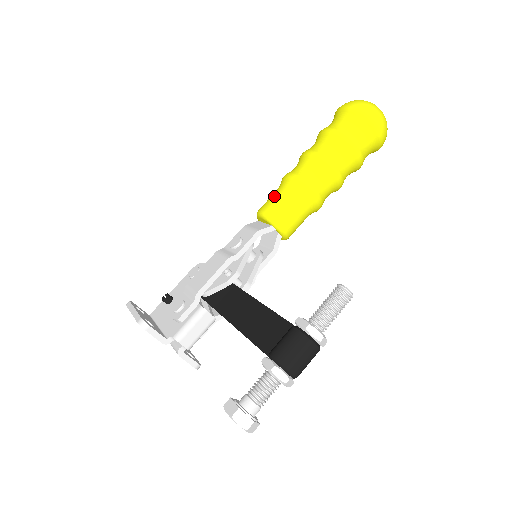
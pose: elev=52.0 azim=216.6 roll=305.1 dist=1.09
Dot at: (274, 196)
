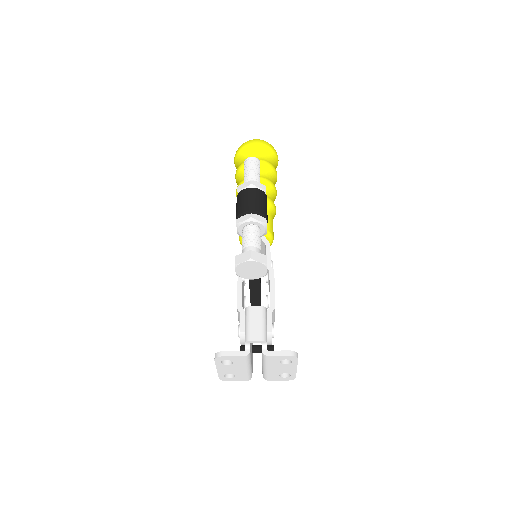
Dot at: occluded
